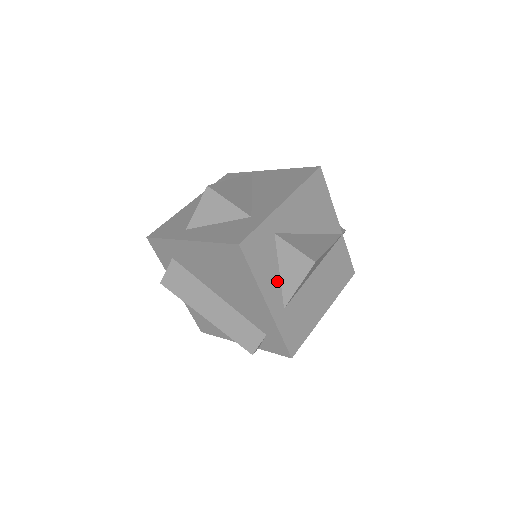
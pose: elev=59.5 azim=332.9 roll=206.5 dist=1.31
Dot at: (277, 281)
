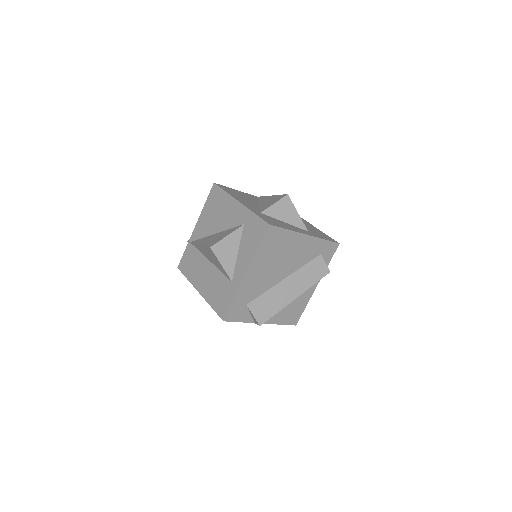
Dot at: (291, 226)
